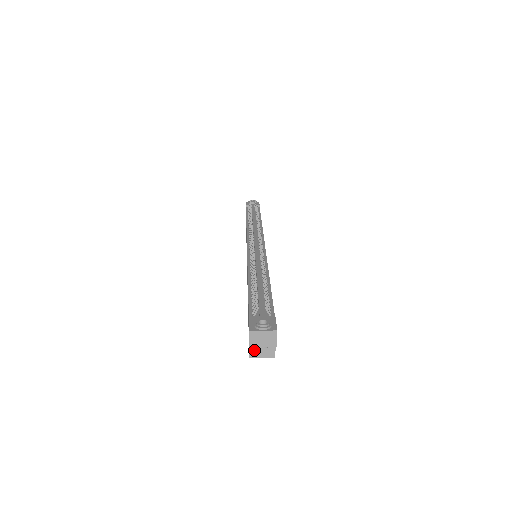
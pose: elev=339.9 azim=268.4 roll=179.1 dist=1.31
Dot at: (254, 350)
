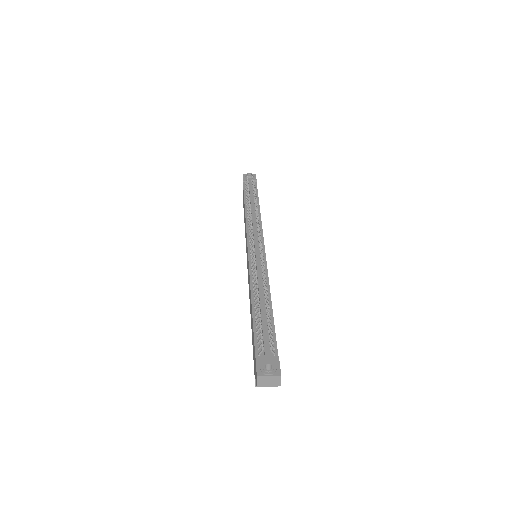
Dot at: occluded
